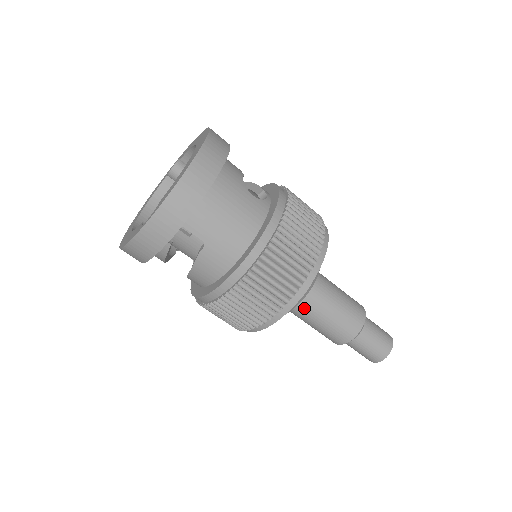
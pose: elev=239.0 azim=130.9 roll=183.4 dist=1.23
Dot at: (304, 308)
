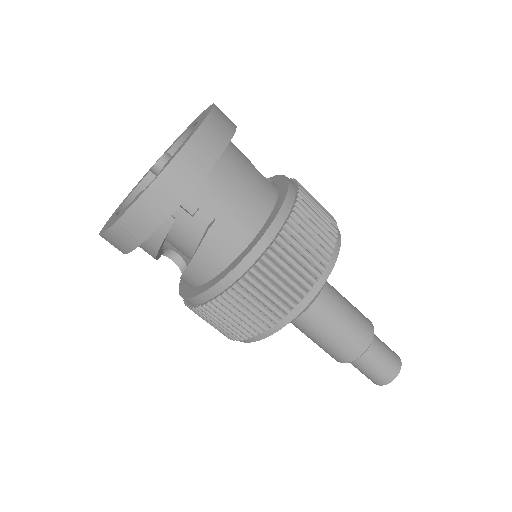
Dot at: (313, 314)
